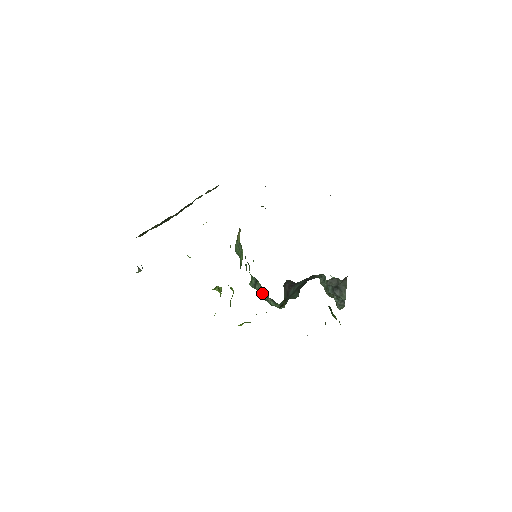
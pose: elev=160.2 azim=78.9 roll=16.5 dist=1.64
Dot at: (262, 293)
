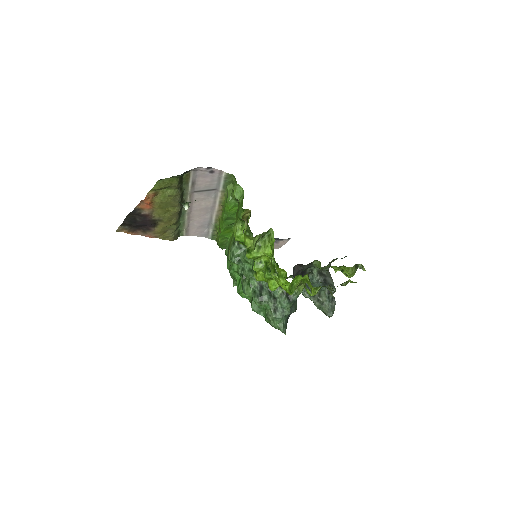
Dot at: (271, 299)
